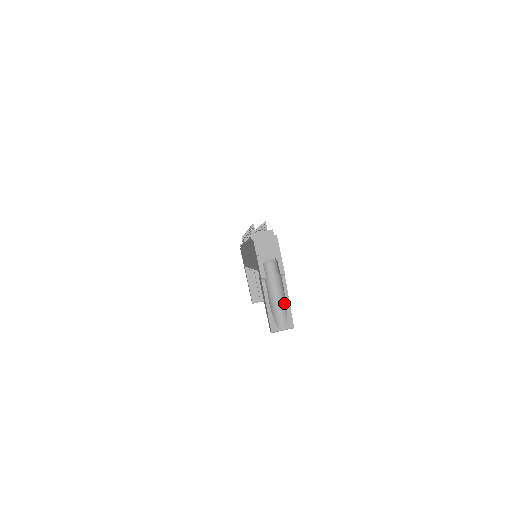
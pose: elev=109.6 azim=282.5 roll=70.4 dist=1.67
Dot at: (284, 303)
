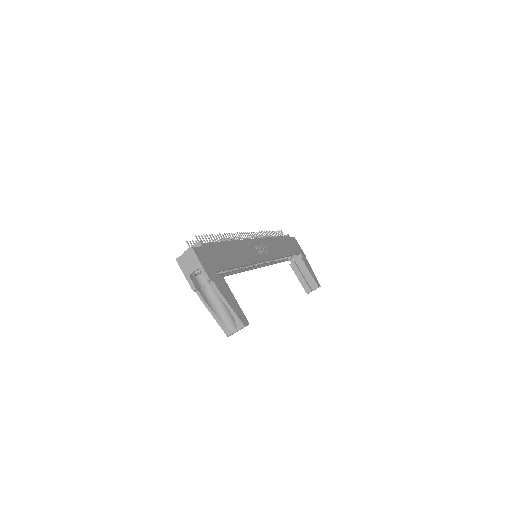
Dot at: (226, 306)
